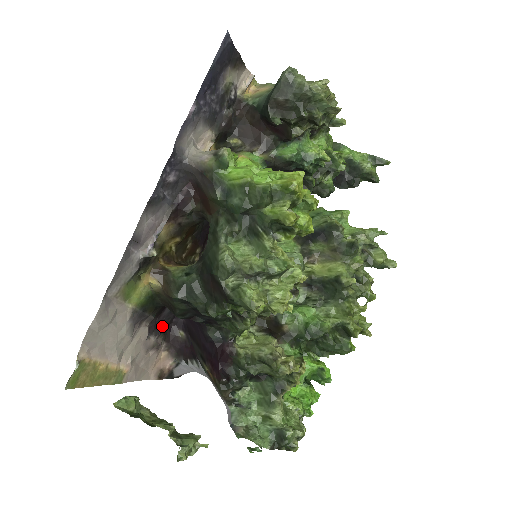
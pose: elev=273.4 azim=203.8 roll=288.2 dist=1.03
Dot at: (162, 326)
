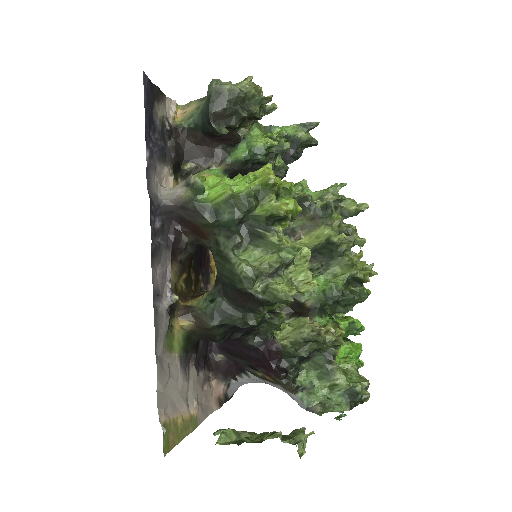
Dot at: (202, 359)
